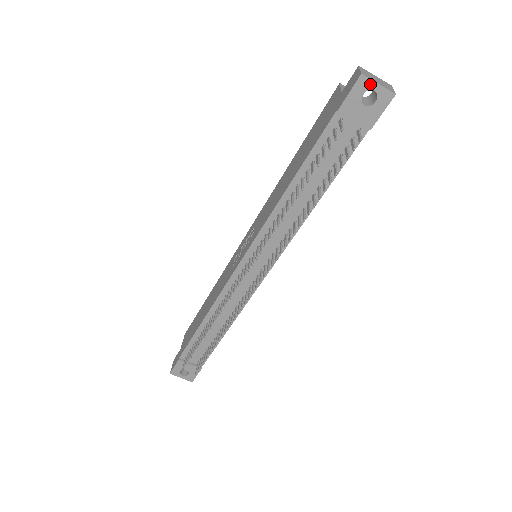
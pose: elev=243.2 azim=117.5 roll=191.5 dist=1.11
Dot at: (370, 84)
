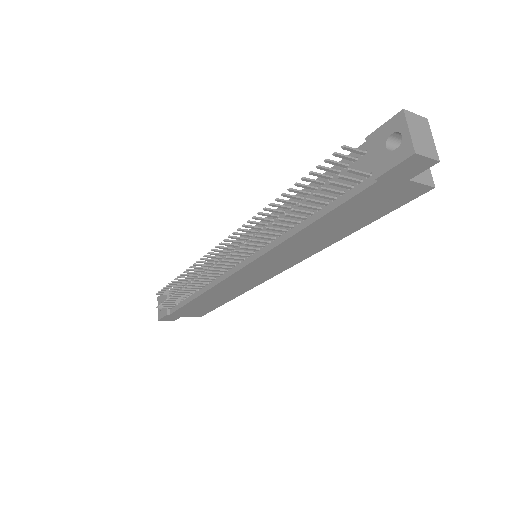
Dot at: (403, 126)
